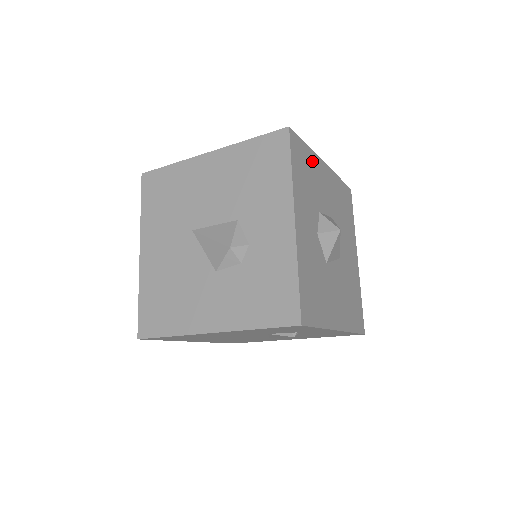
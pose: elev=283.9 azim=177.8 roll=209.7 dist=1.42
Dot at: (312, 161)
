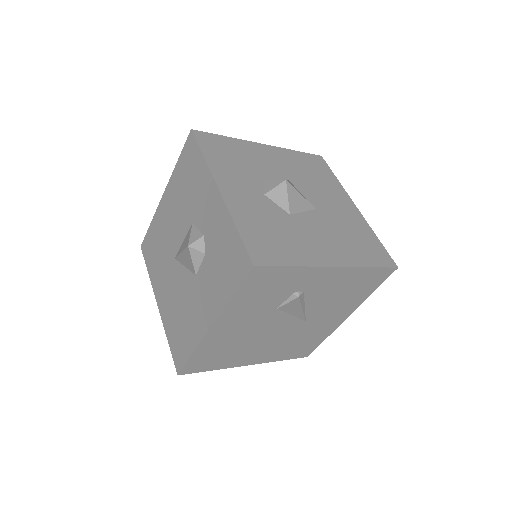
Dot at: (239, 146)
